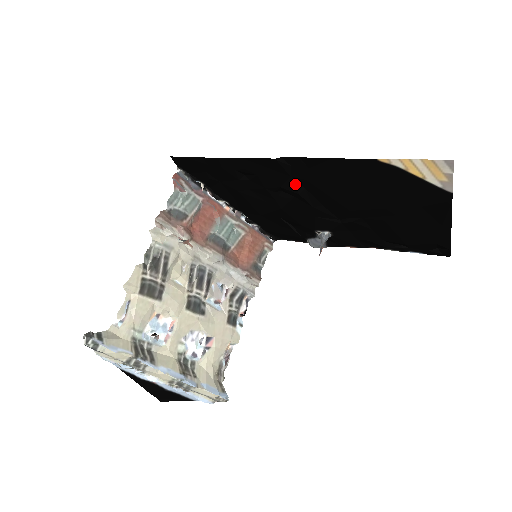
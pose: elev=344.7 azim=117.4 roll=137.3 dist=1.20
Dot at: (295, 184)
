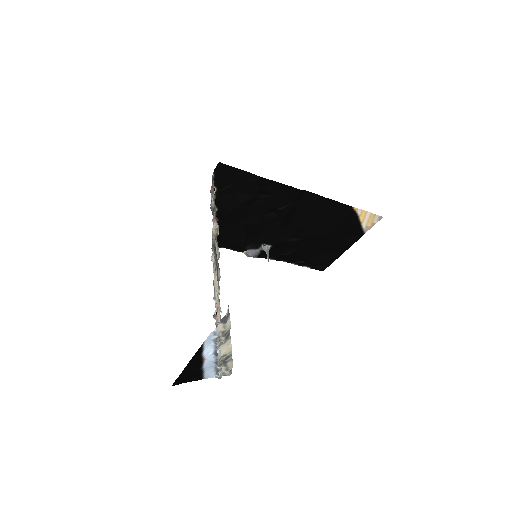
Dot at: (290, 209)
